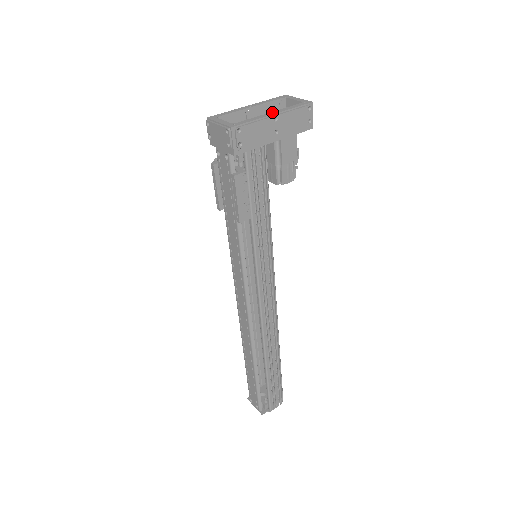
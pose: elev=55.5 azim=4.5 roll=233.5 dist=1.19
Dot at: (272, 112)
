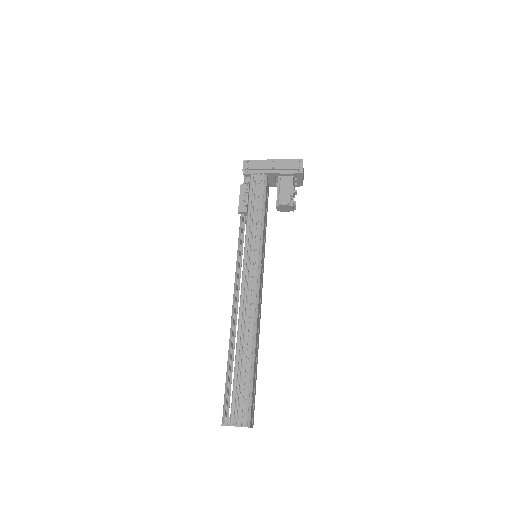
Dot at: occluded
